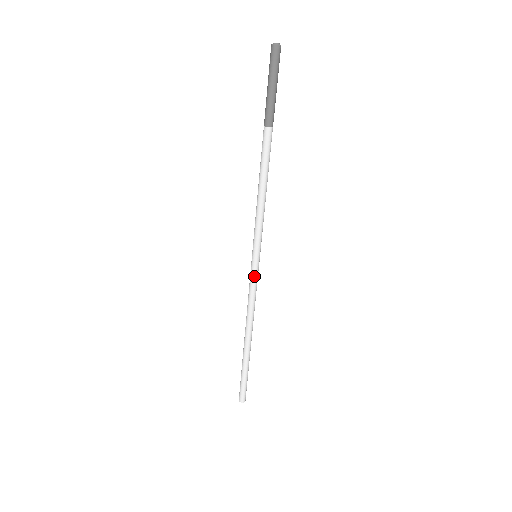
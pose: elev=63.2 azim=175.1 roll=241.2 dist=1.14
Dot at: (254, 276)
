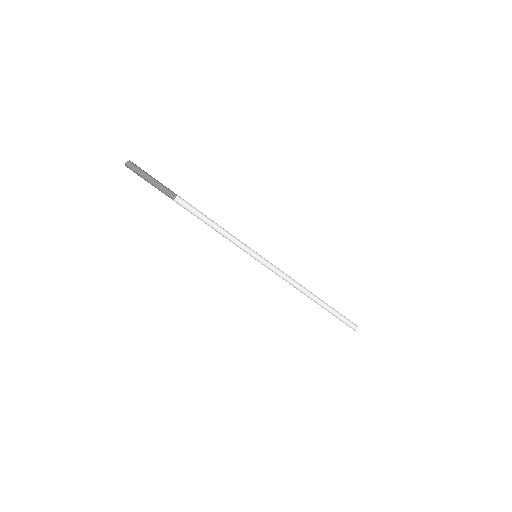
Dot at: (267, 267)
